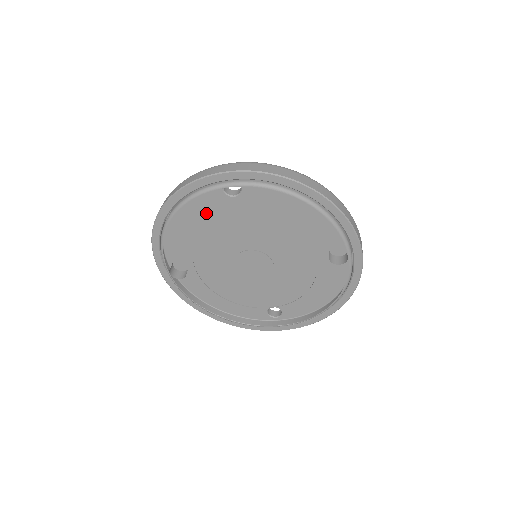
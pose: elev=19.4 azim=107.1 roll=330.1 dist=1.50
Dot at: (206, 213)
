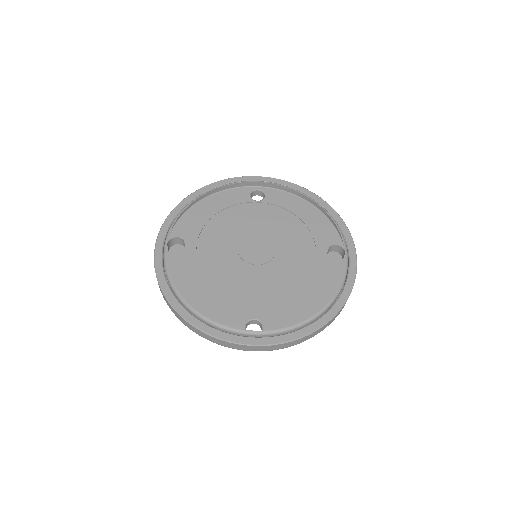
Dot at: occluded
